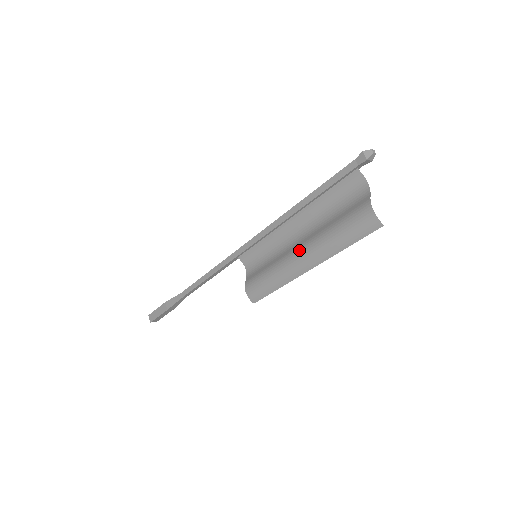
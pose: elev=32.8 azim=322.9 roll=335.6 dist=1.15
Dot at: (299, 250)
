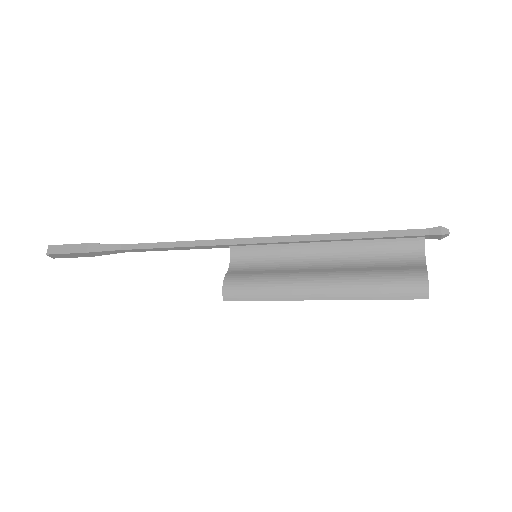
Dot at: (320, 275)
